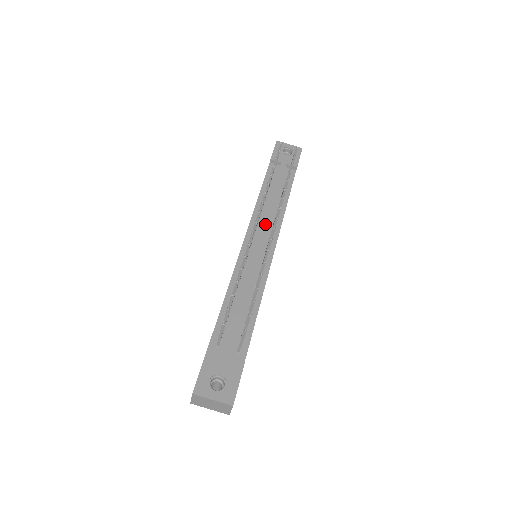
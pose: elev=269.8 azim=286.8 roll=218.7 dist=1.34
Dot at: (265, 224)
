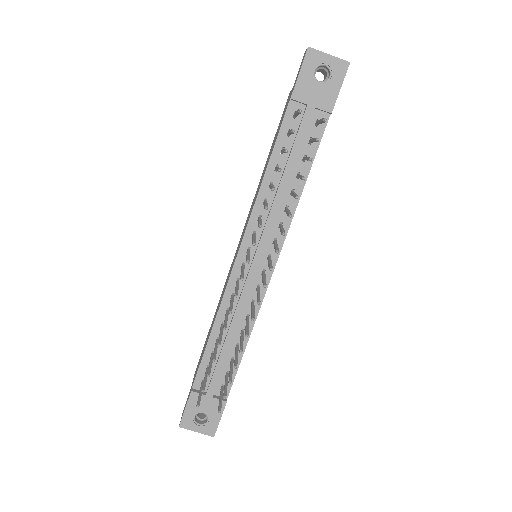
Dot at: (266, 233)
